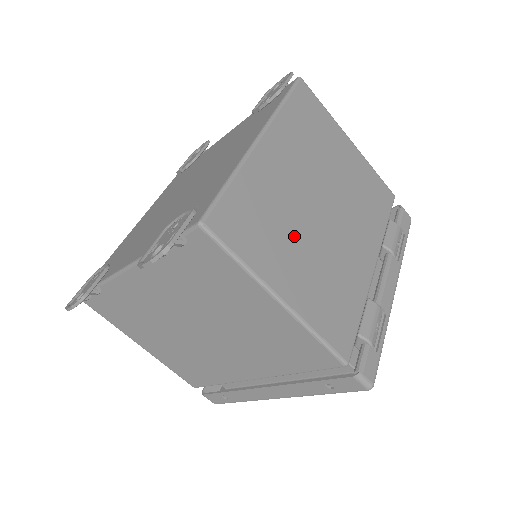
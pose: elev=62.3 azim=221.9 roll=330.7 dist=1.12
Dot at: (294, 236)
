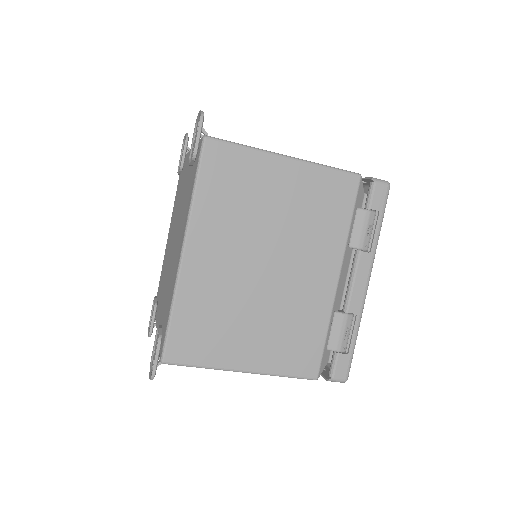
Dot at: (242, 316)
